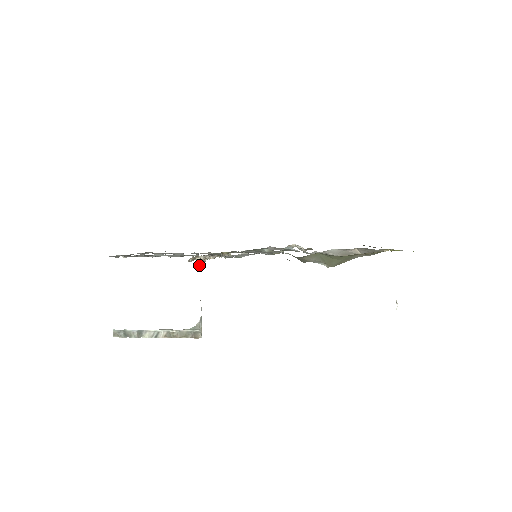
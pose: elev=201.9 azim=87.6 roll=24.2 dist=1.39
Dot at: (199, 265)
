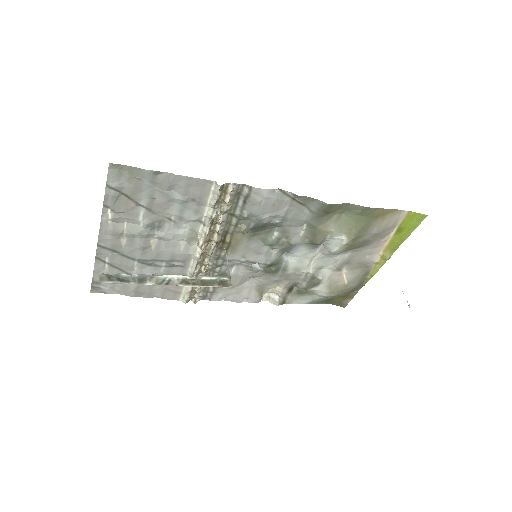
Dot at: (219, 215)
